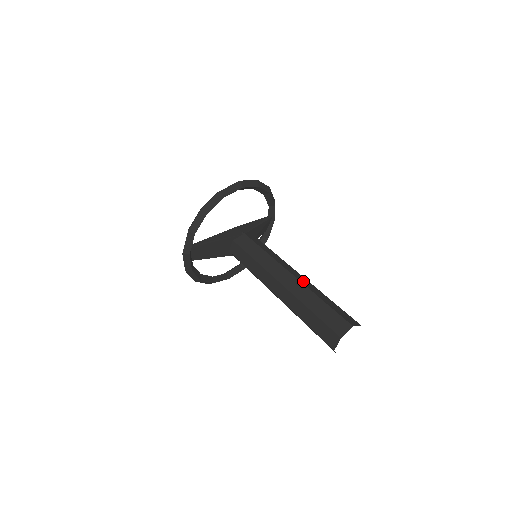
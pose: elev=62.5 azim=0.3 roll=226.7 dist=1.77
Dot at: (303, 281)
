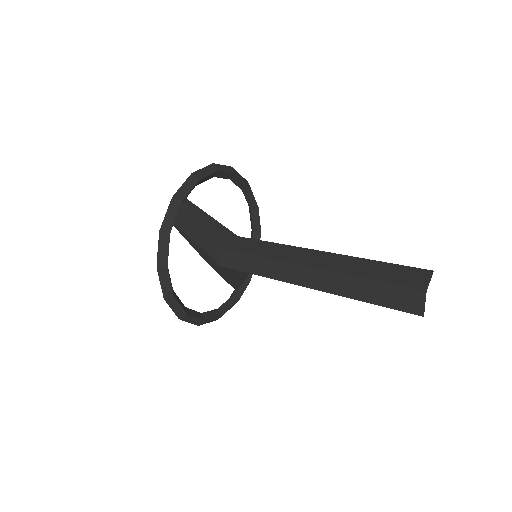
Dot at: occluded
